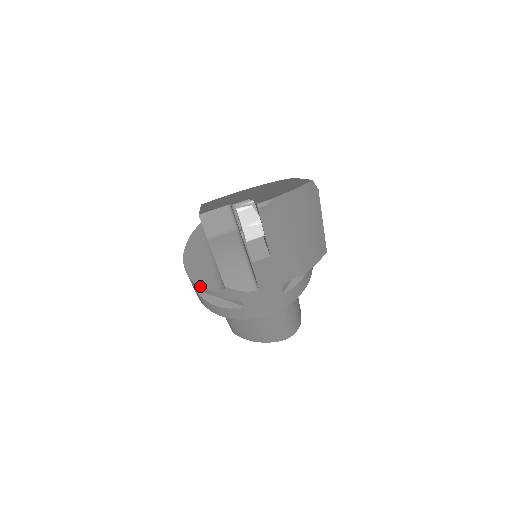
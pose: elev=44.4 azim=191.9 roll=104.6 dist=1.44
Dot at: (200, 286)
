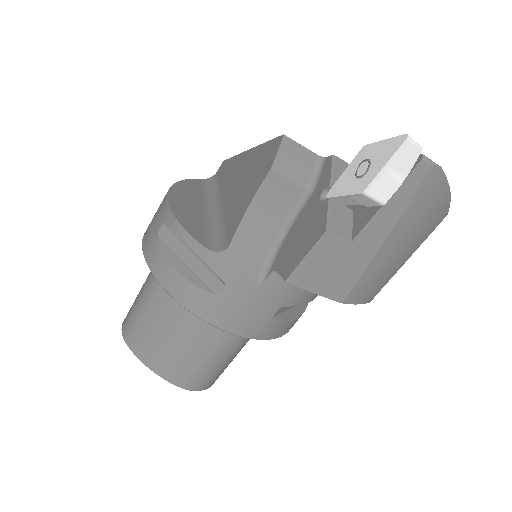
Dot at: (184, 227)
